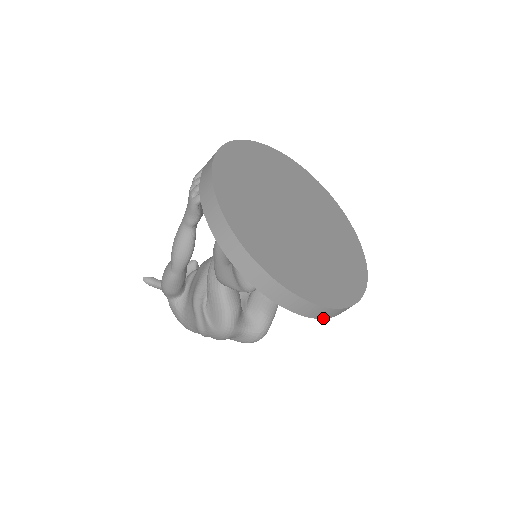
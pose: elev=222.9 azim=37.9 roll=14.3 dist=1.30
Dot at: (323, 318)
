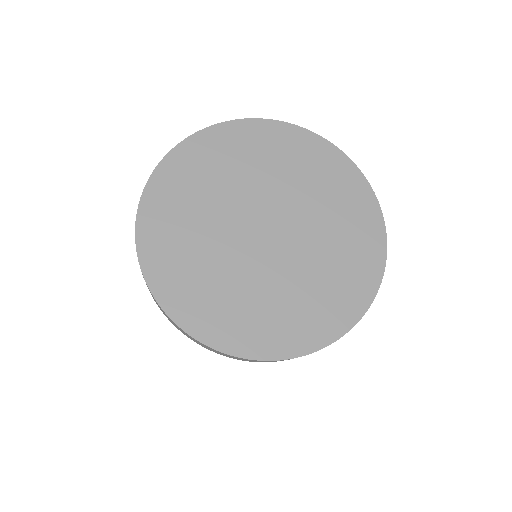
Dot at: occluded
